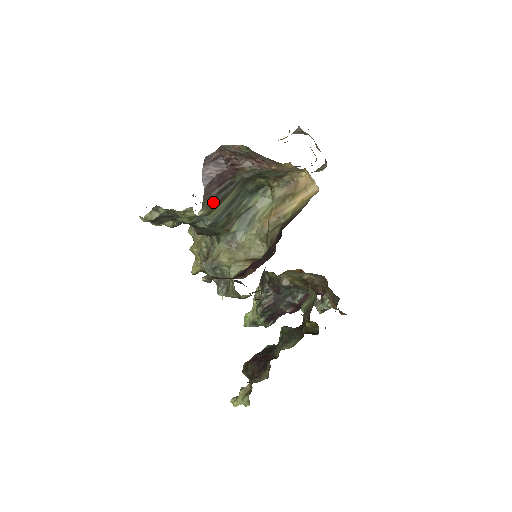
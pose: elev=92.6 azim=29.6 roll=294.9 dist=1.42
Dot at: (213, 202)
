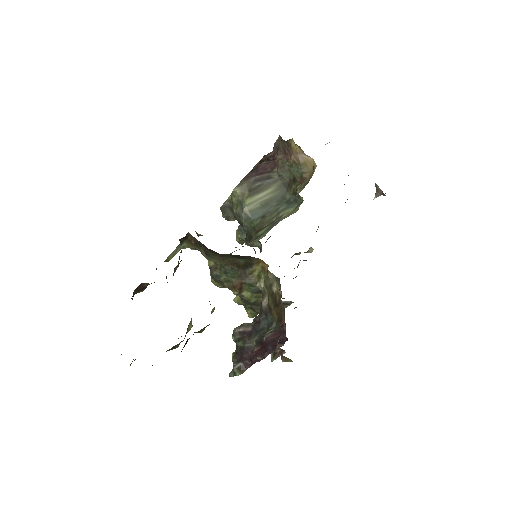
Dot at: (249, 187)
